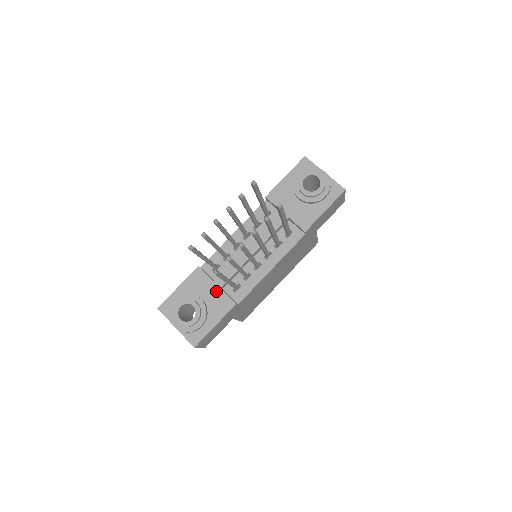
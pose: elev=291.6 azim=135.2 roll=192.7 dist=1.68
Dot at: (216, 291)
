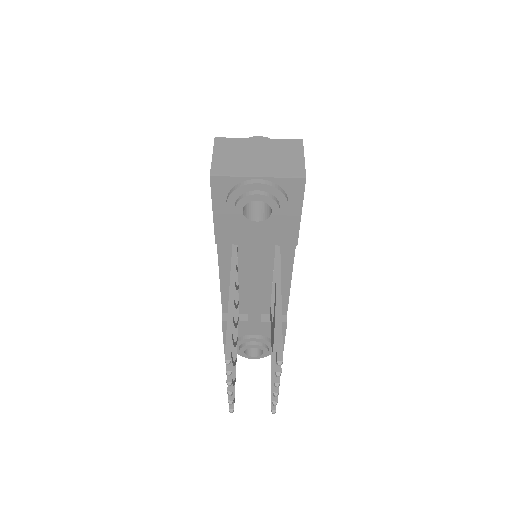
Dot at: (259, 325)
